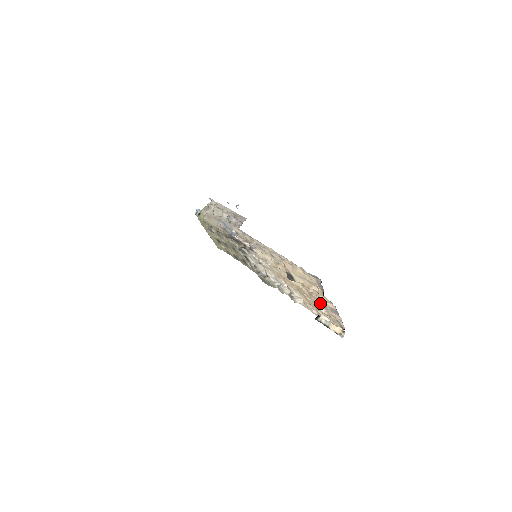
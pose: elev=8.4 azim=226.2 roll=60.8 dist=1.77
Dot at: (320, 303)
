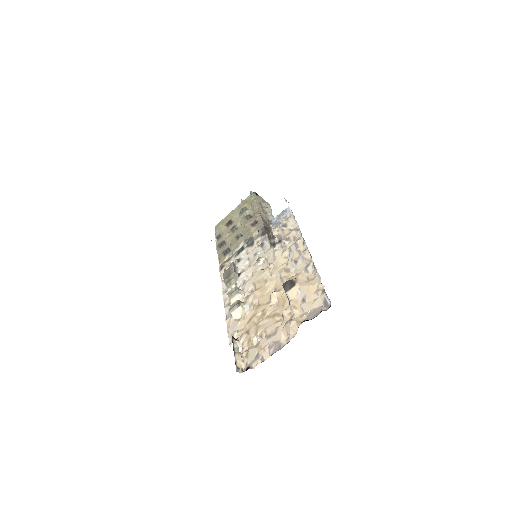
Dot at: (268, 330)
